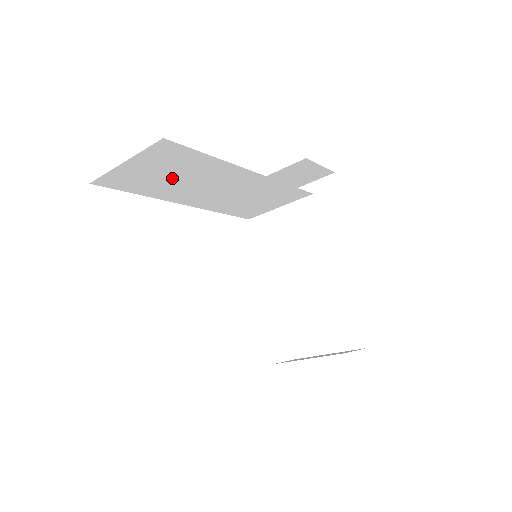
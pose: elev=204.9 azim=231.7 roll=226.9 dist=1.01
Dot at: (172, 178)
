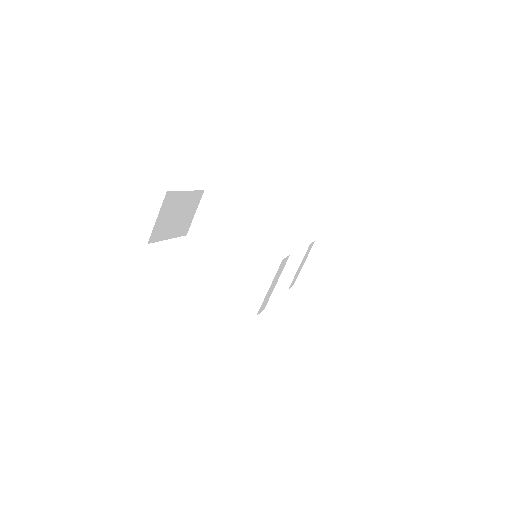
Dot at: (219, 227)
